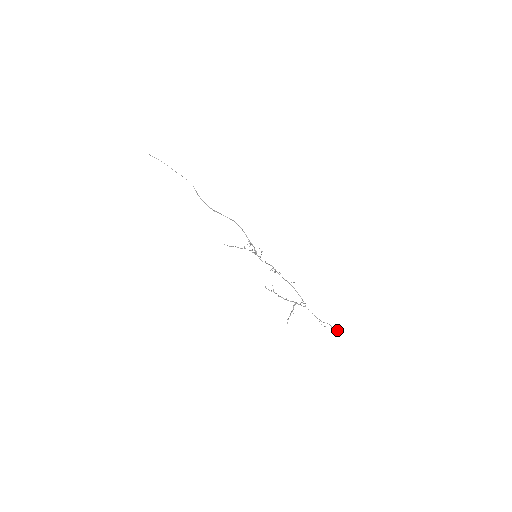
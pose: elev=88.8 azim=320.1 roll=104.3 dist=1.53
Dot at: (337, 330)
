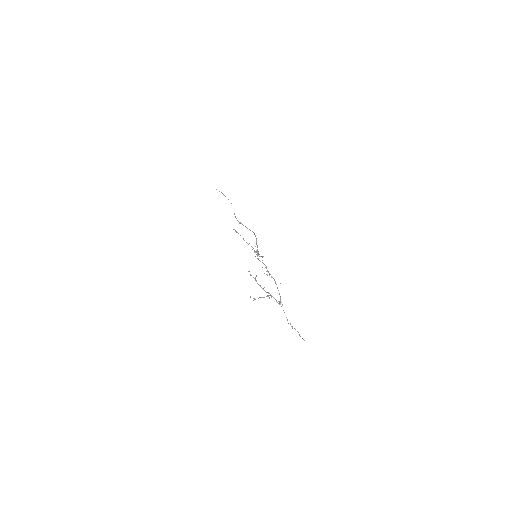
Dot at: occluded
